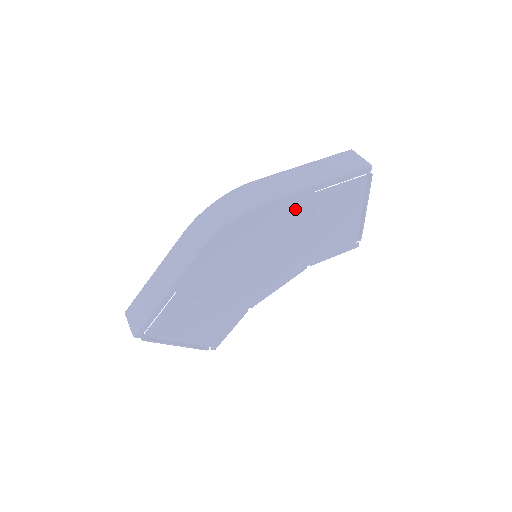
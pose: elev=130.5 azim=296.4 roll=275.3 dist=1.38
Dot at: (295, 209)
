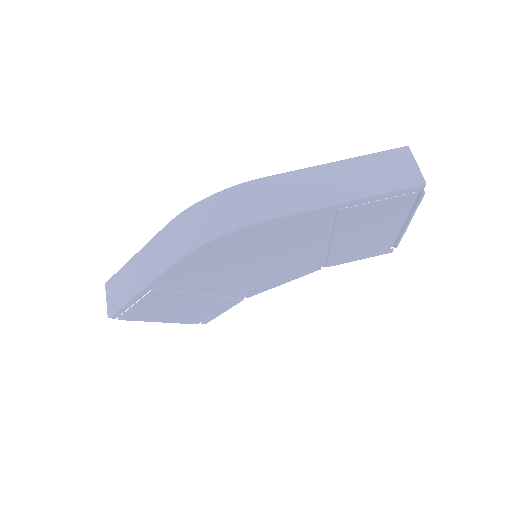
Dot at: (307, 224)
